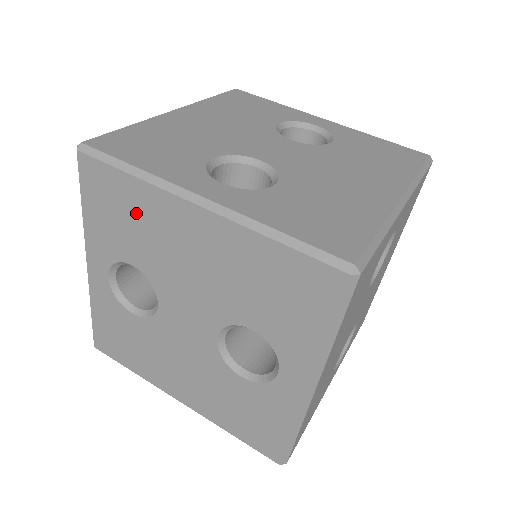
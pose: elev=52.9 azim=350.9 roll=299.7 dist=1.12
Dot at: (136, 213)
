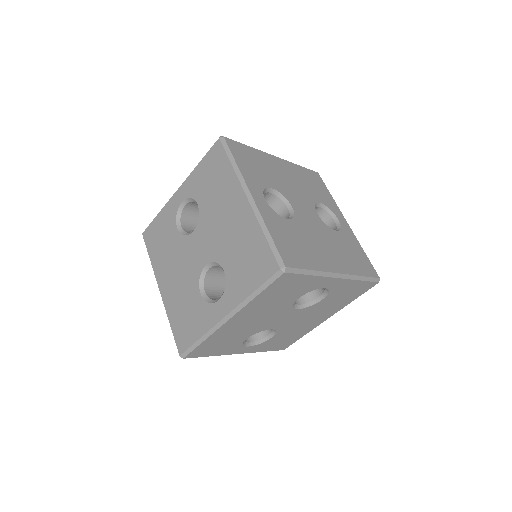
Dot at: (222, 339)
